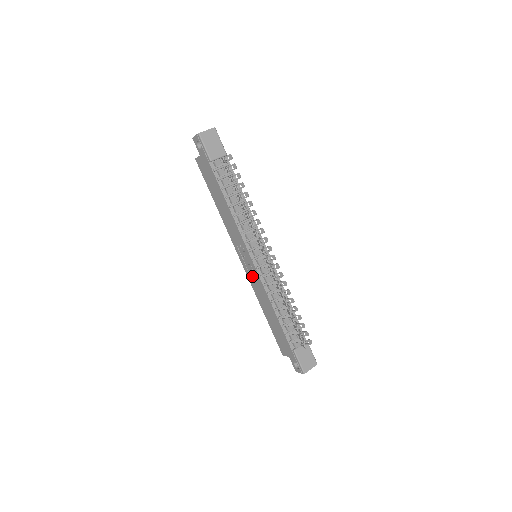
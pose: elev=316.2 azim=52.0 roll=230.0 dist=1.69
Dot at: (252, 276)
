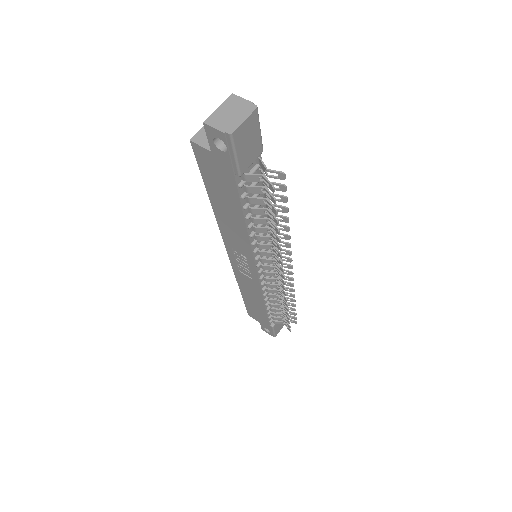
Dot at: (244, 275)
